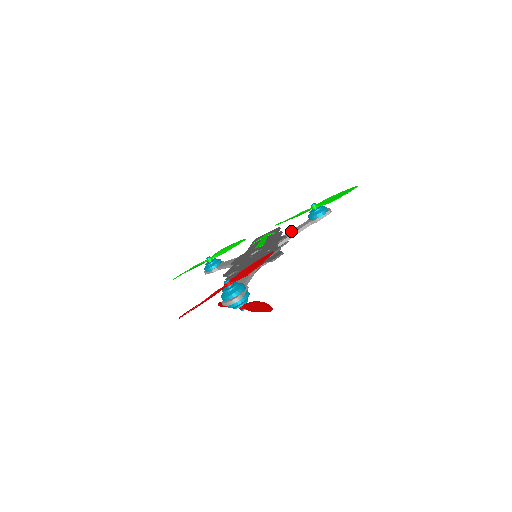
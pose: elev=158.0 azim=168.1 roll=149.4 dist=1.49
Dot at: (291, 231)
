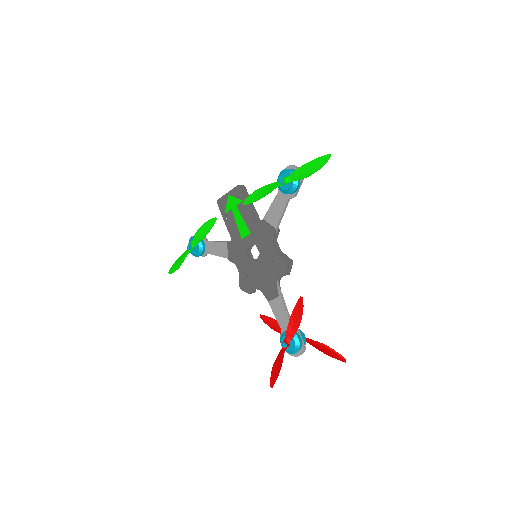
Dot at: (271, 212)
